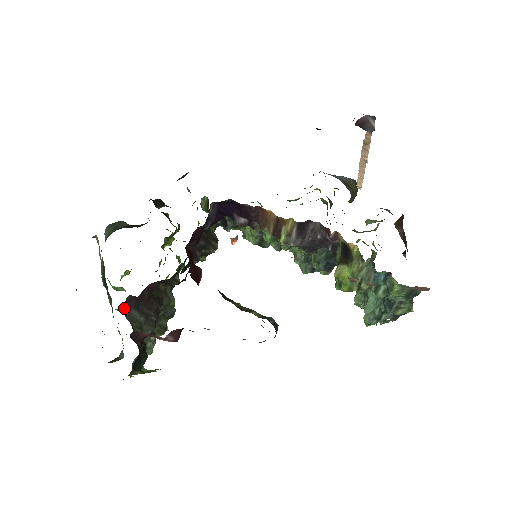
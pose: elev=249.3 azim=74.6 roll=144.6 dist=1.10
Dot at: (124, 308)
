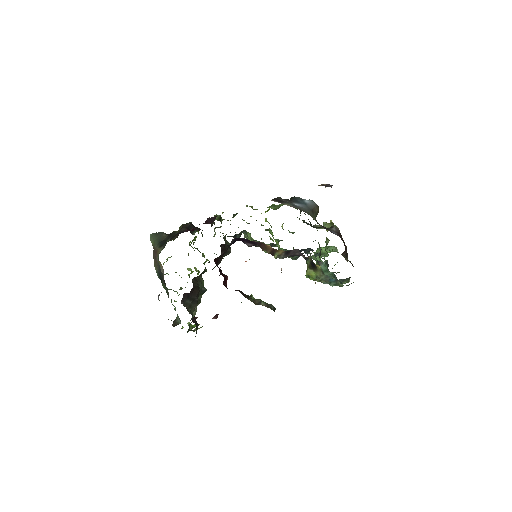
Dot at: (182, 300)
